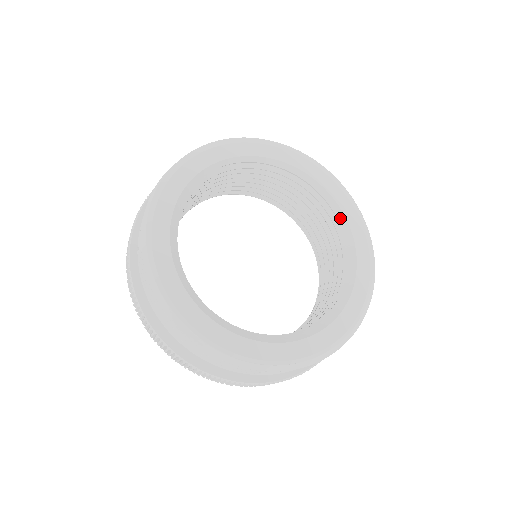
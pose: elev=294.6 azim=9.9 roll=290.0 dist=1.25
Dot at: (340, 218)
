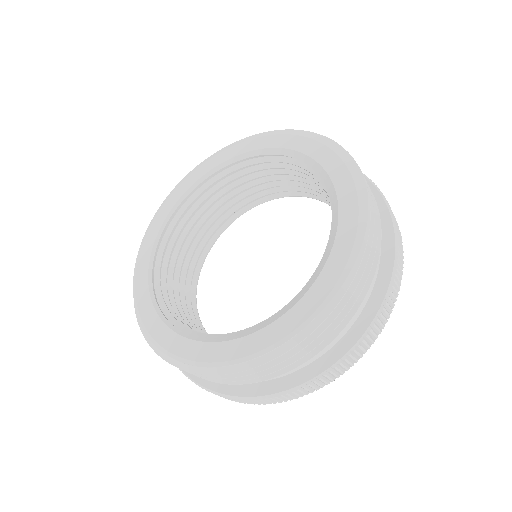
Dot at: (333, 222)
